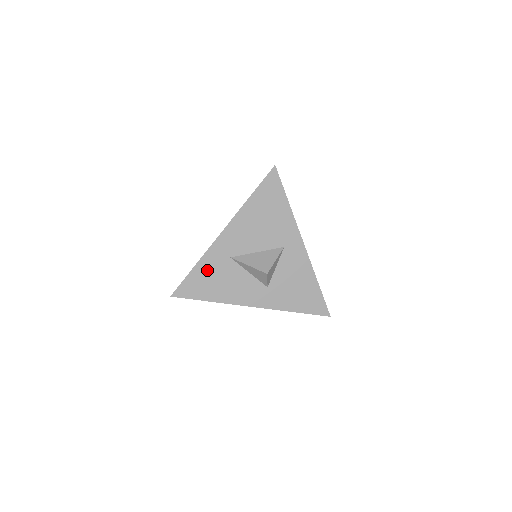
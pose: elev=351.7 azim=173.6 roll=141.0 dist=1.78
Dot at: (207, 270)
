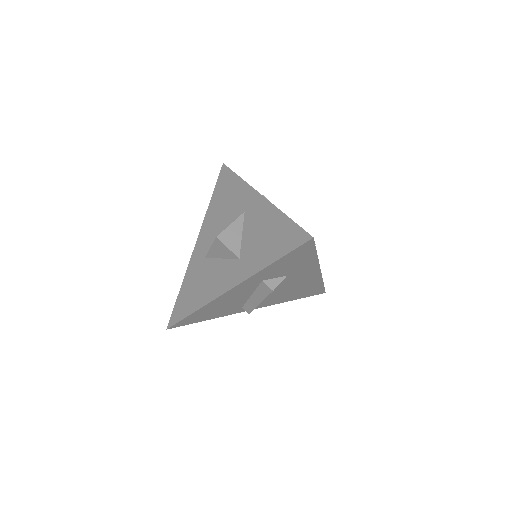
Dot at: (190, 284)
